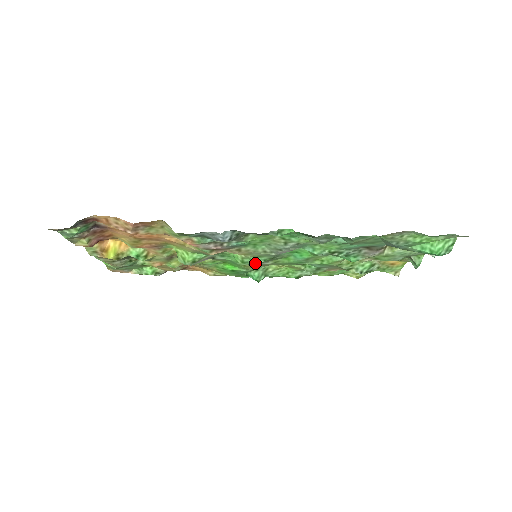
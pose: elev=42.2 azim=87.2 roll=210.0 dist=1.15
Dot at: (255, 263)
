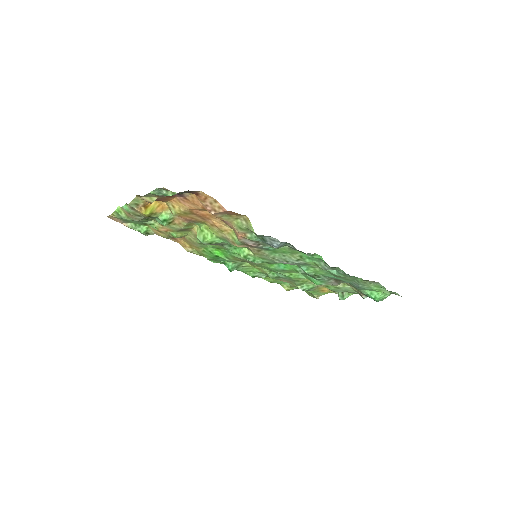
Dot at: (255, 261)
